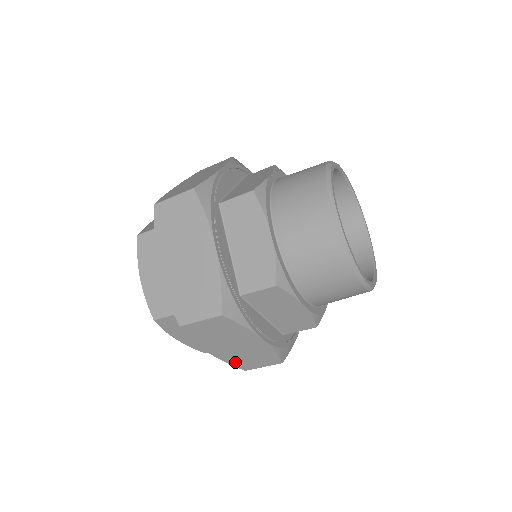
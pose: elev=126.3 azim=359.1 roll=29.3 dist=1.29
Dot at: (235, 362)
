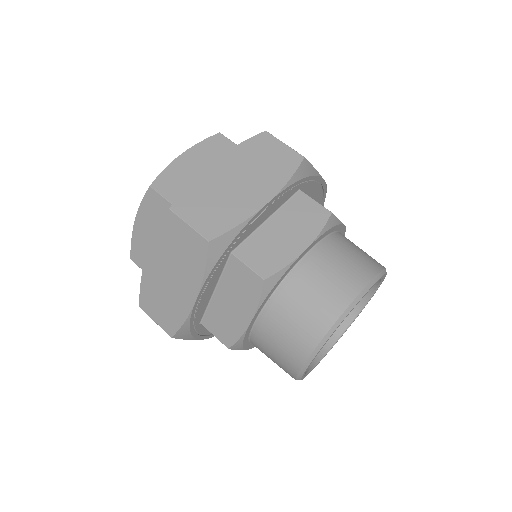
Dot at: (147, 290)
